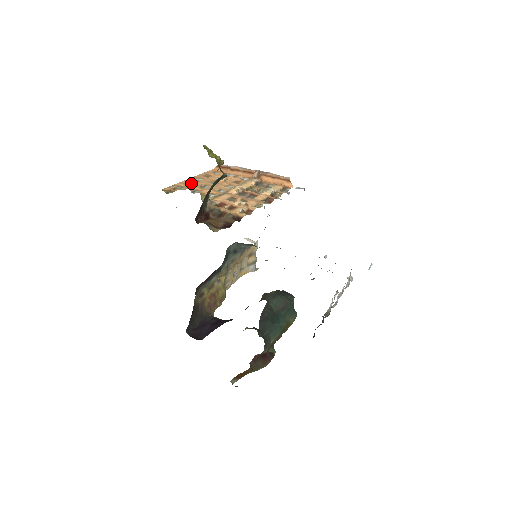
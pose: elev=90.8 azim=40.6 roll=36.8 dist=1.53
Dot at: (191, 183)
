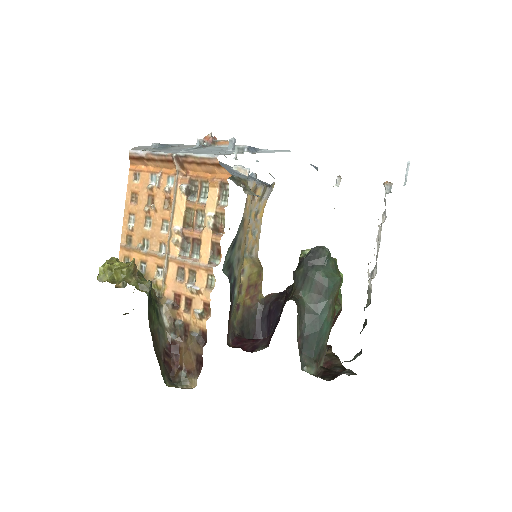
Dot at: (130, 239)
